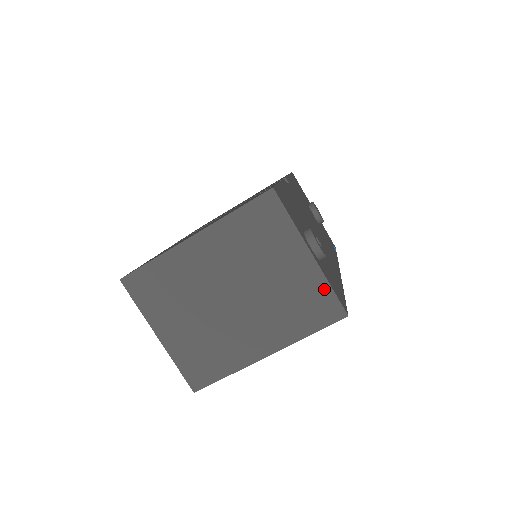
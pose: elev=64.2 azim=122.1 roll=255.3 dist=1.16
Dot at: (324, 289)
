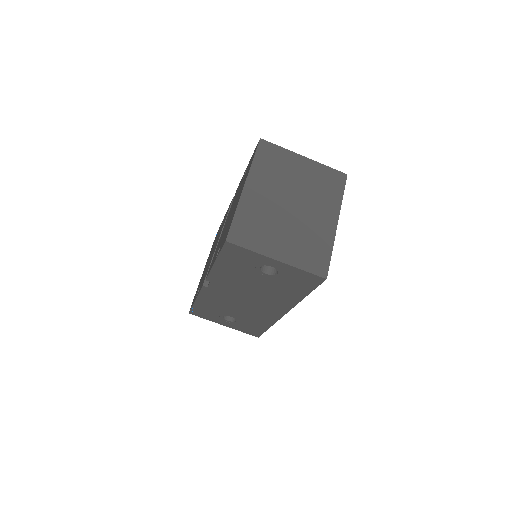
Dot at: (326, 169)
